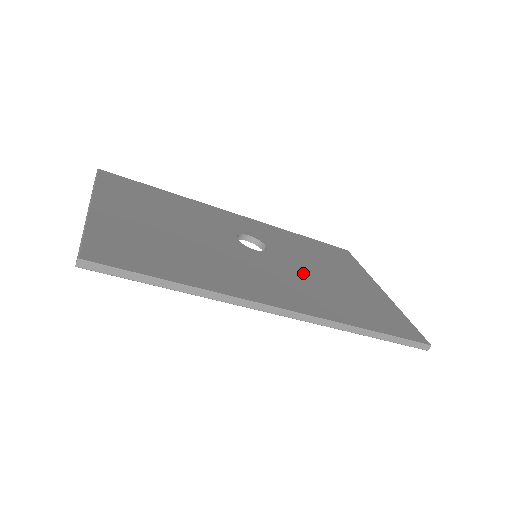
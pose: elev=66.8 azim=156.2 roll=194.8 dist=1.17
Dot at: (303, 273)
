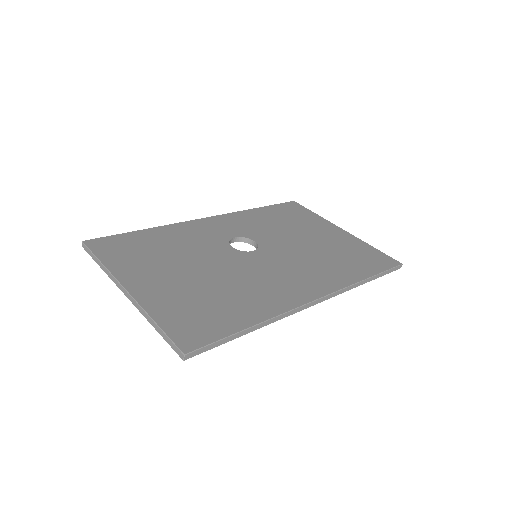
Dot at: (295, 252)
